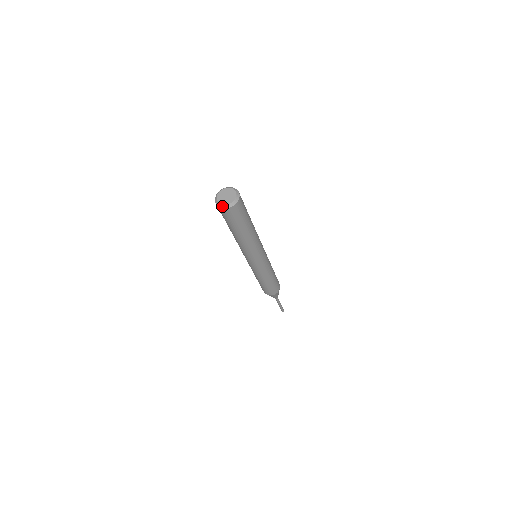
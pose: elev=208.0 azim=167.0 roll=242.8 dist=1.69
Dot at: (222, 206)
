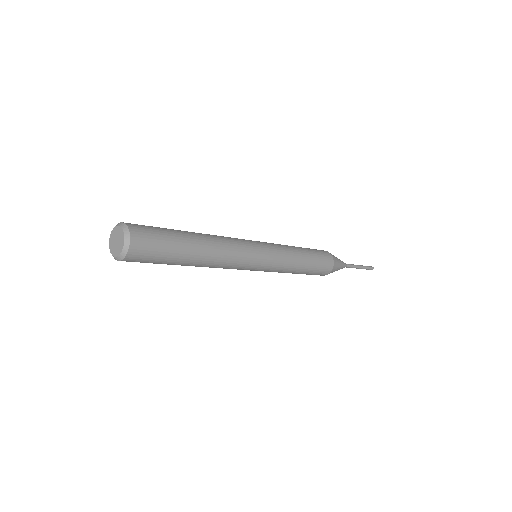
Dot at: (110, 251)
